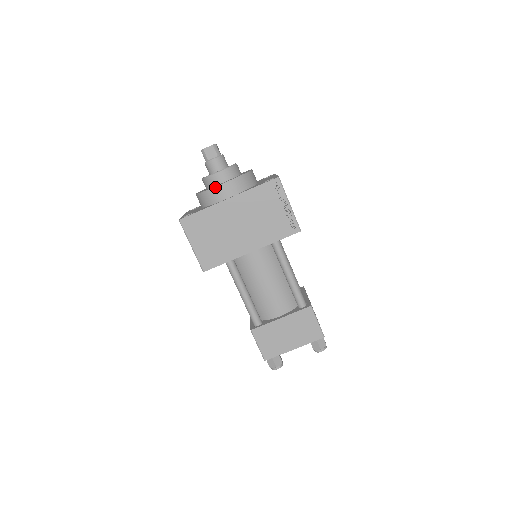
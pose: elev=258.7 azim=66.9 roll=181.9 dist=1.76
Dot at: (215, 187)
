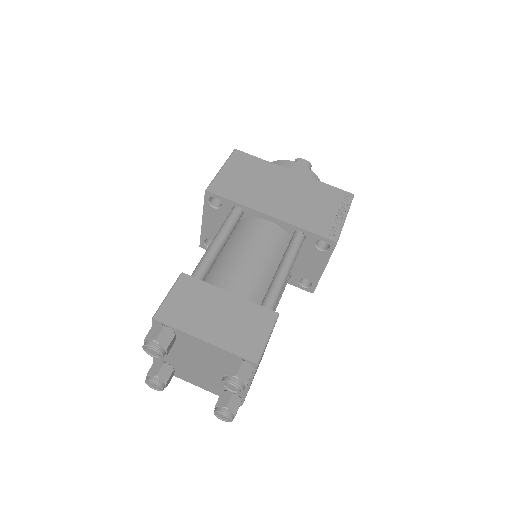
Dot at: (290, 161)
